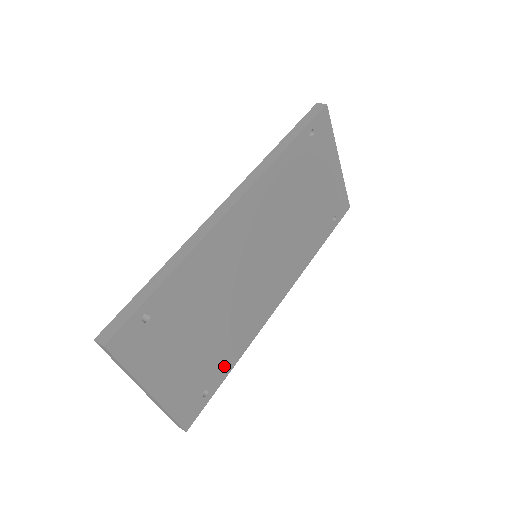
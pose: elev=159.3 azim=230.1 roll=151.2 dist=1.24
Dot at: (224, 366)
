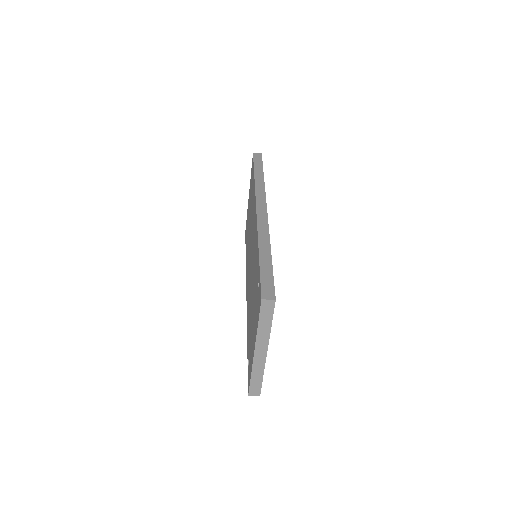
Dot at: occluded
